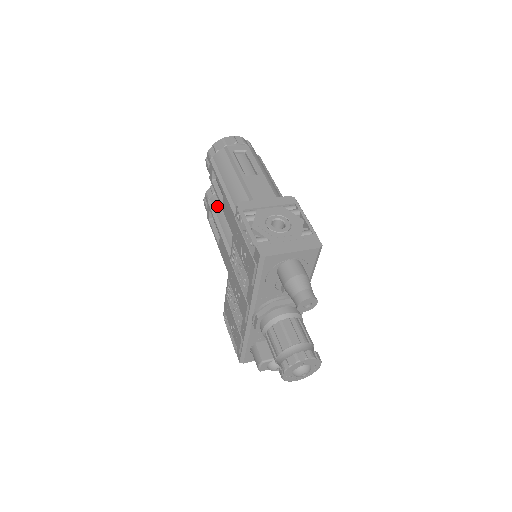
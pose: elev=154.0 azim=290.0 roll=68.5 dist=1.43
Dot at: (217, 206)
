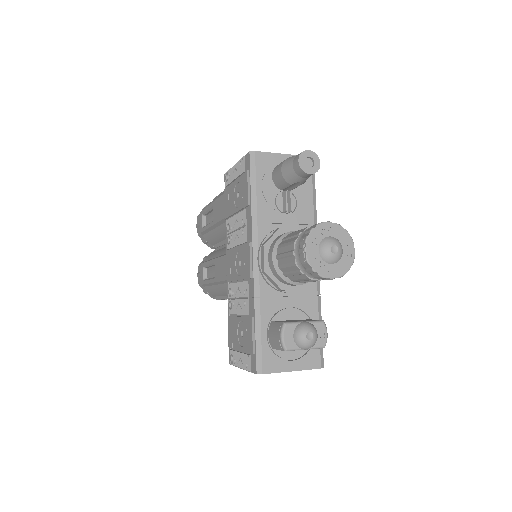
Dot at: (210, 256)
